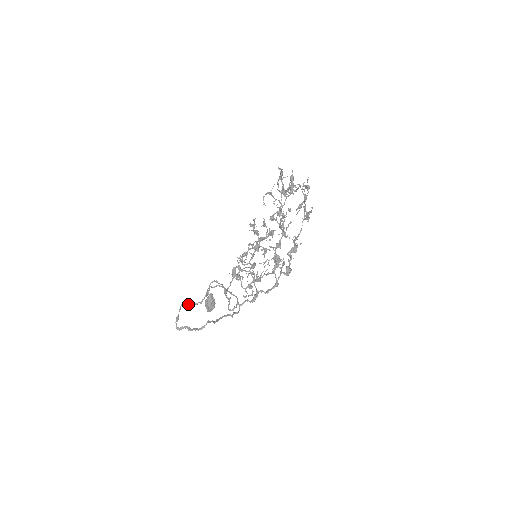
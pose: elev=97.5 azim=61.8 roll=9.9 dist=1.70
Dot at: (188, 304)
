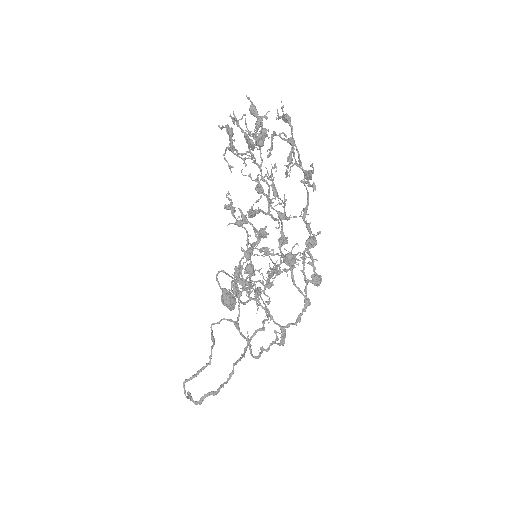
Dot at: (192, 377)
